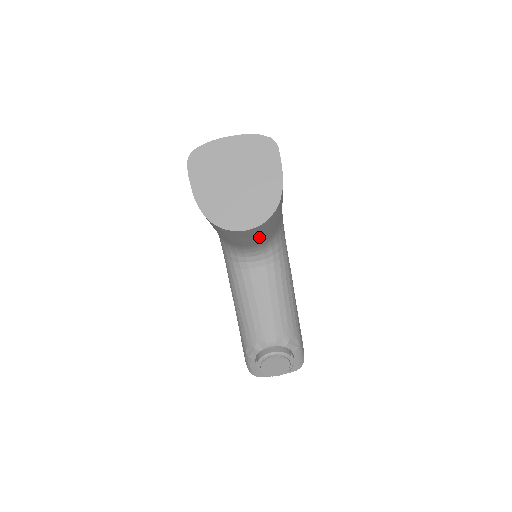
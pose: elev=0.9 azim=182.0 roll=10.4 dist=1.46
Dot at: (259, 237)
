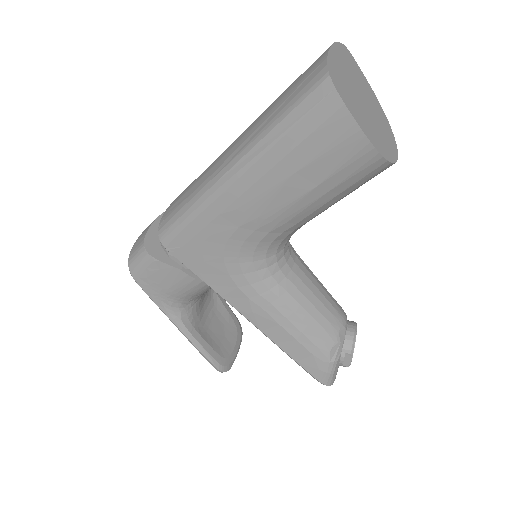
Dot at: occluded
